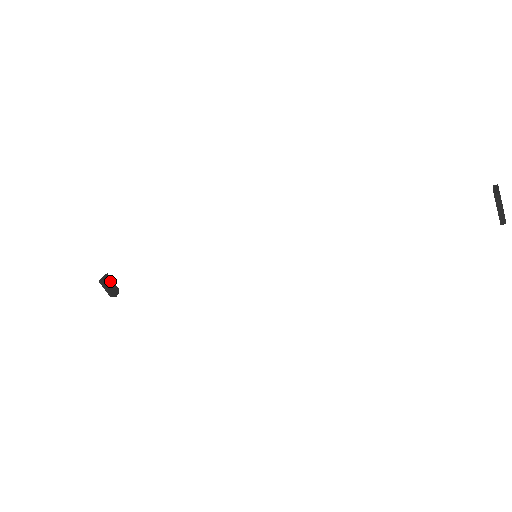
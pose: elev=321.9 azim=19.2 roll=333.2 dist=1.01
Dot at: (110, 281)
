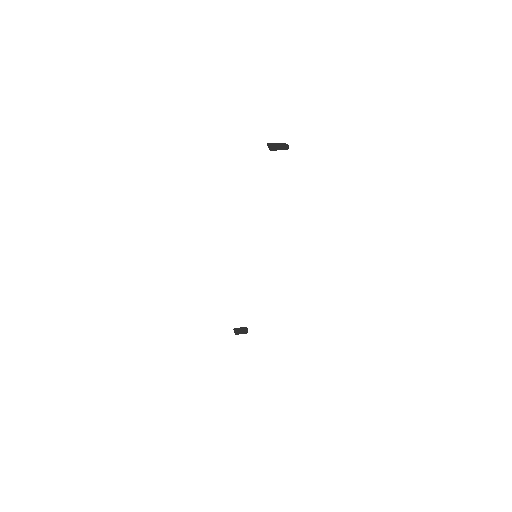
Dot at: (238, 329)
